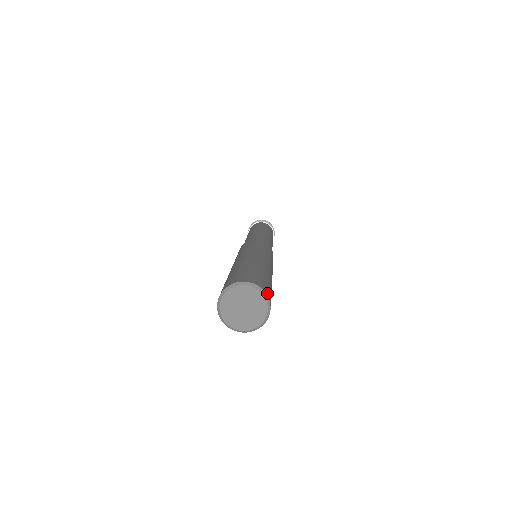
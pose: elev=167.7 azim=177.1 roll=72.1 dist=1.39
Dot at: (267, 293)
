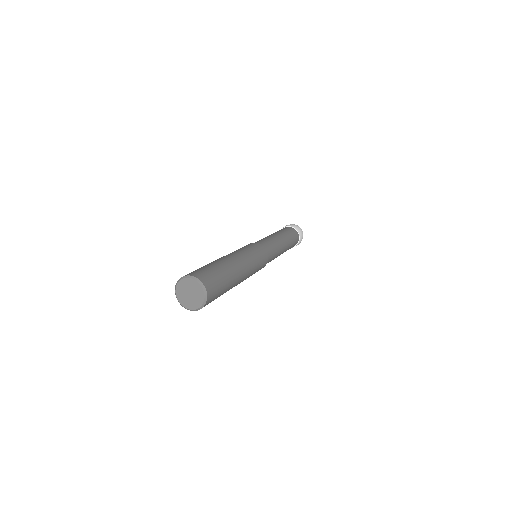
Dot at: (209, 295)
